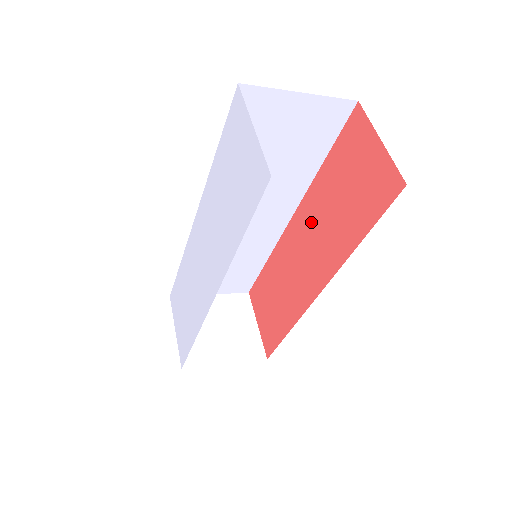
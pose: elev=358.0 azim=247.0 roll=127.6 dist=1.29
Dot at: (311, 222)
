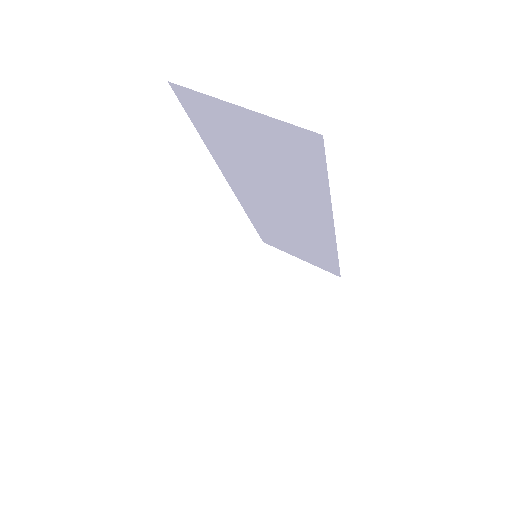
Dot at: occluded
